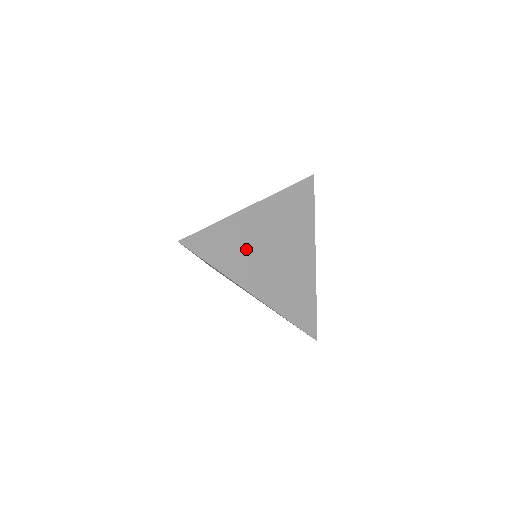
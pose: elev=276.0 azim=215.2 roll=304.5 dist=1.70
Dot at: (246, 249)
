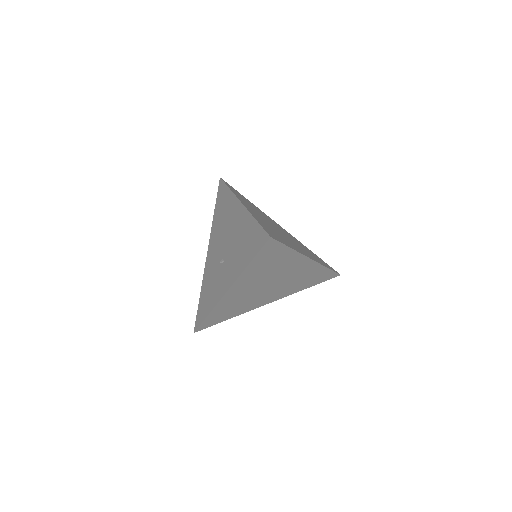
Dot at: occluded
